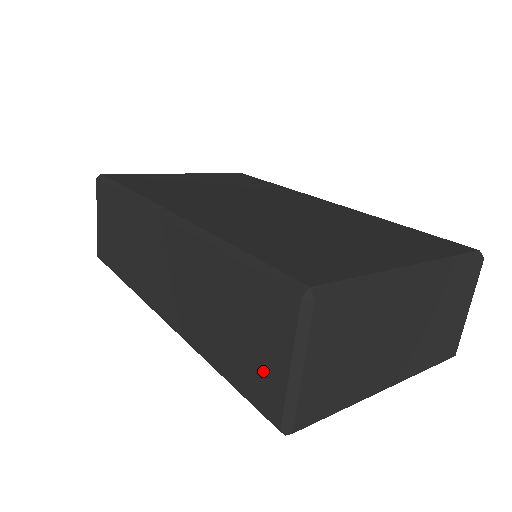
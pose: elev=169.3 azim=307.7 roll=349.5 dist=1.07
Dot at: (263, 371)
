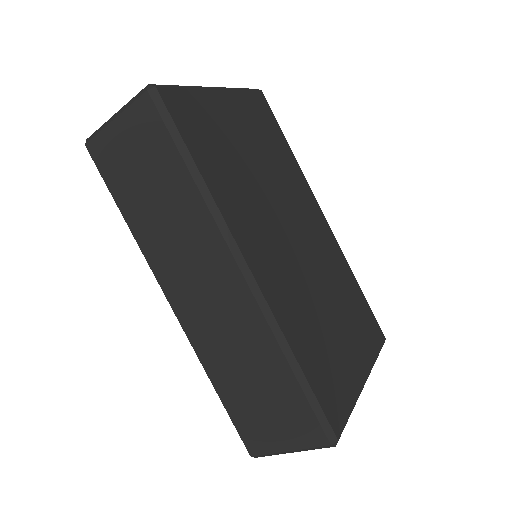
Dot at: (264, 432)
